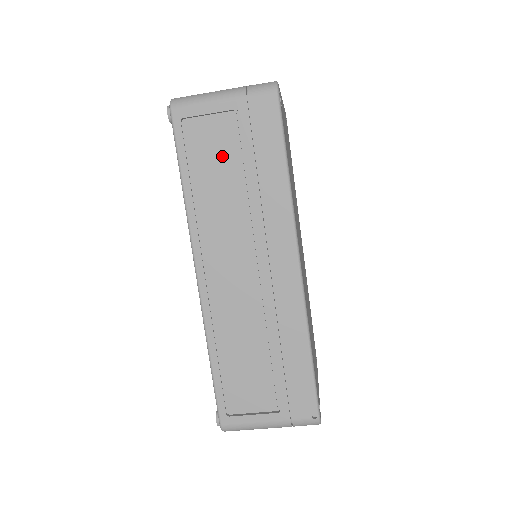
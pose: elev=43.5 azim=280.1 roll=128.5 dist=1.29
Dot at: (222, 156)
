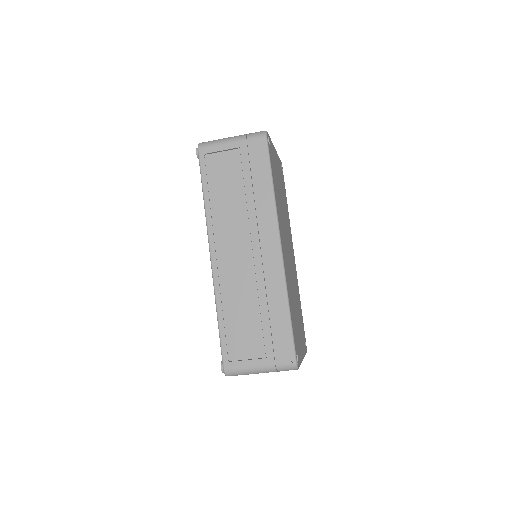
Dot at: (230, 176)
